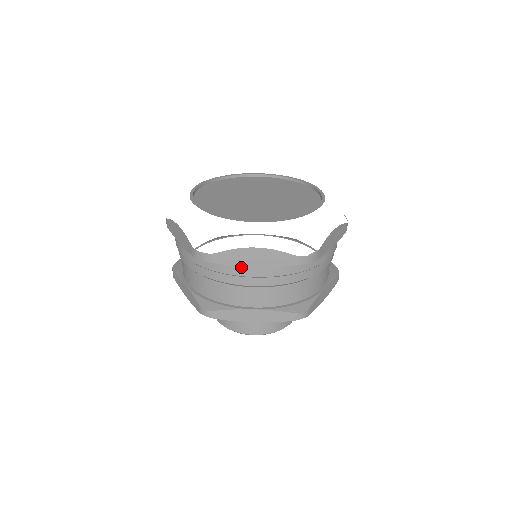
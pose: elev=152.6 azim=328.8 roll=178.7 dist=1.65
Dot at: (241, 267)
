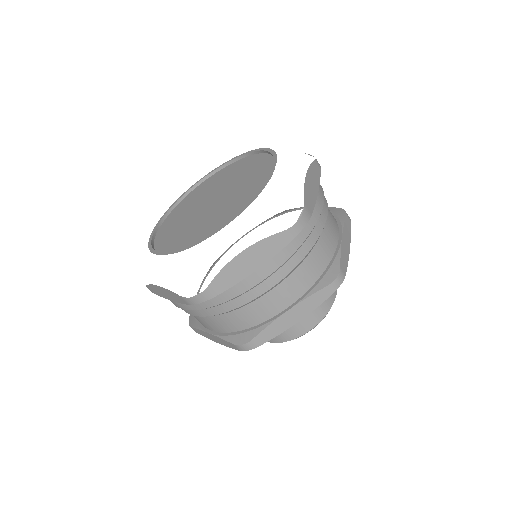
Dot at: (242, 281)
